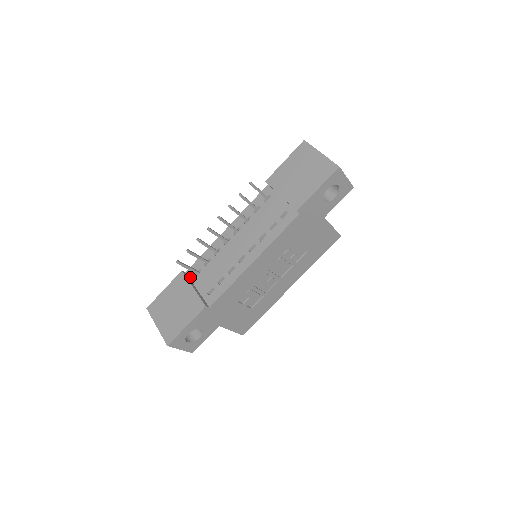
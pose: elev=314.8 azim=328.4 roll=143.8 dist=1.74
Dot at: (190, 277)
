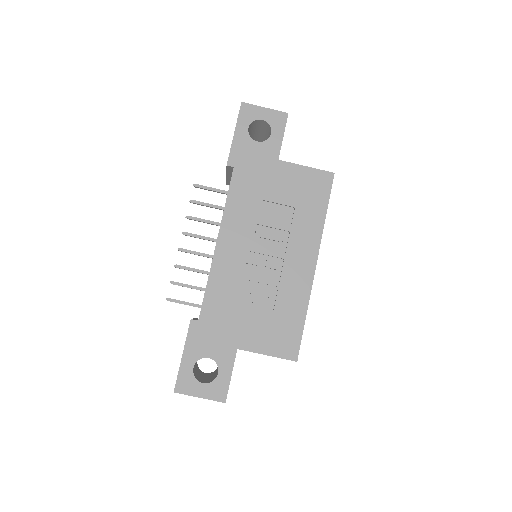
Dot at: occluded
